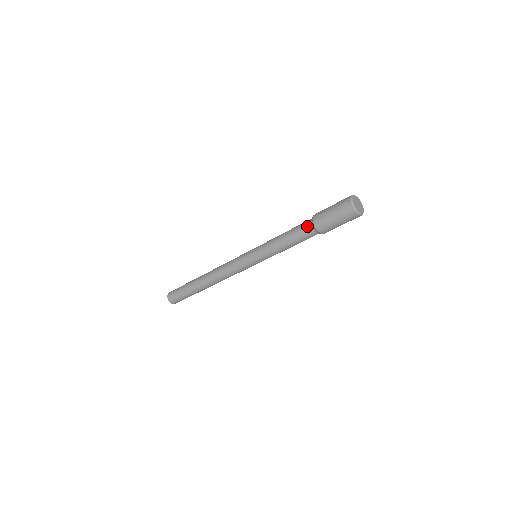
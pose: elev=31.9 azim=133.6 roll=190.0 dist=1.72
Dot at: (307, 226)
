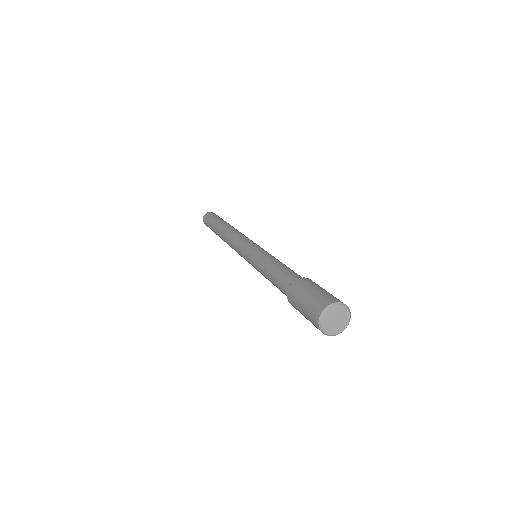
Dot at: occluded
